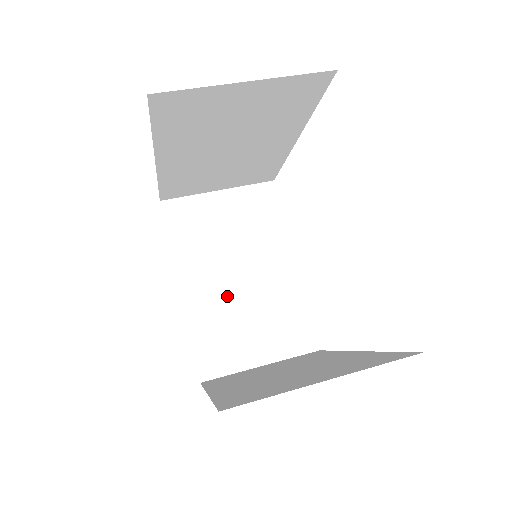
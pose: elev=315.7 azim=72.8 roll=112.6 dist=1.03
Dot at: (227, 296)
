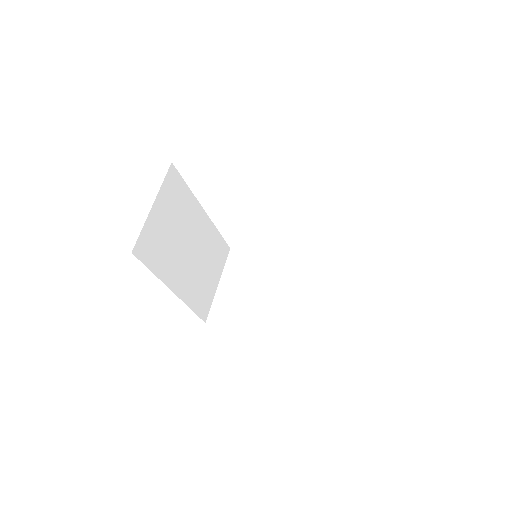
Dot at: (286, 304)
